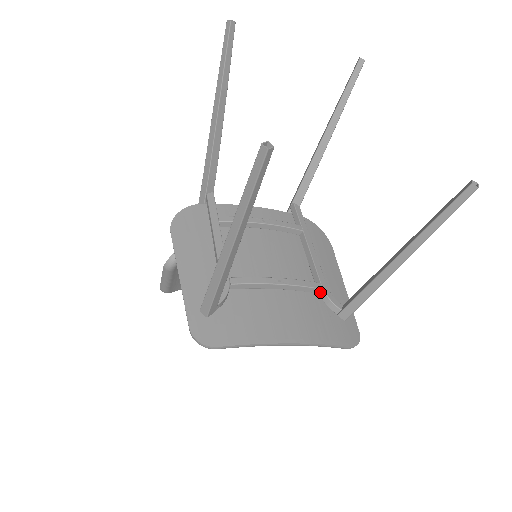
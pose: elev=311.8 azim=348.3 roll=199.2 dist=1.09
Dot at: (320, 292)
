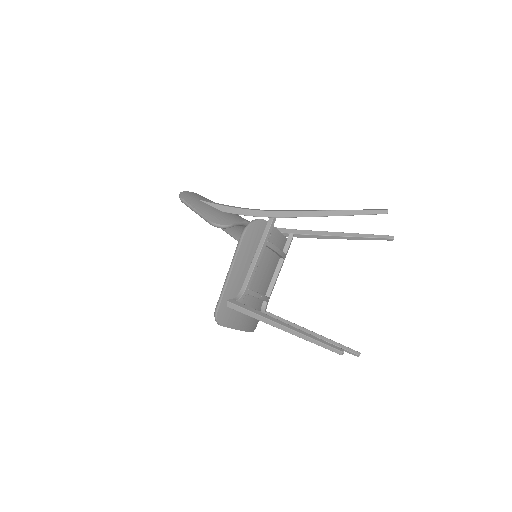
Dot at: (265, 301)
